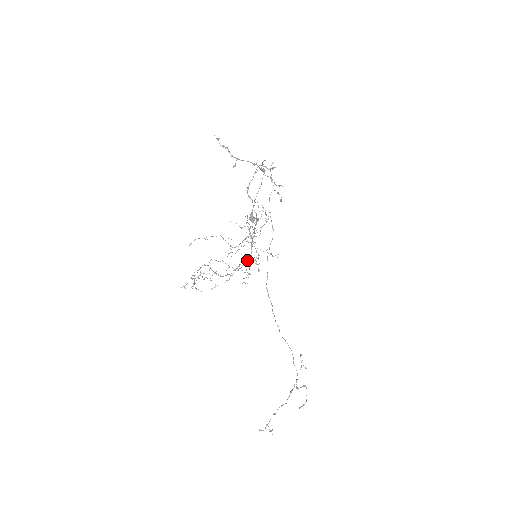
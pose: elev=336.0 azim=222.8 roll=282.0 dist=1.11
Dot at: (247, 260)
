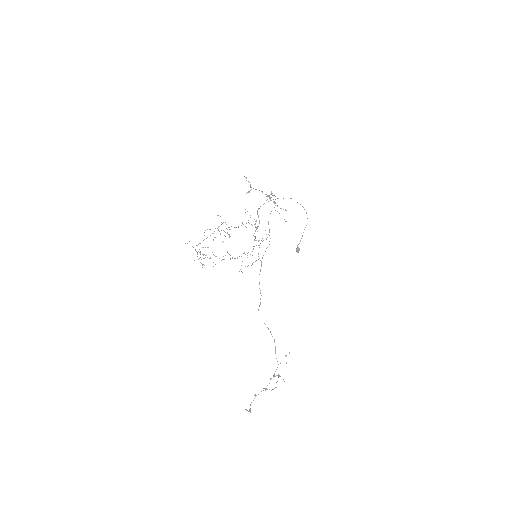
Dot at: occluded
